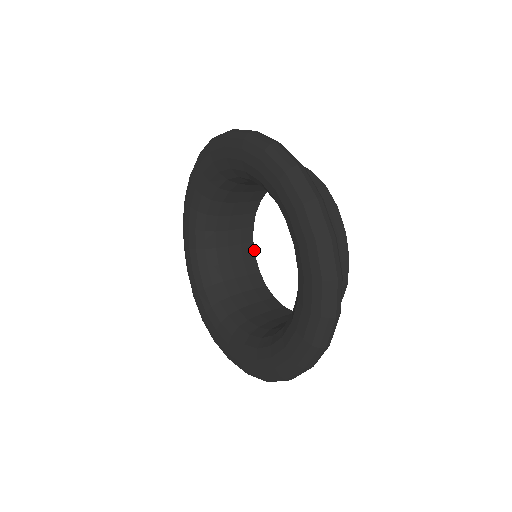
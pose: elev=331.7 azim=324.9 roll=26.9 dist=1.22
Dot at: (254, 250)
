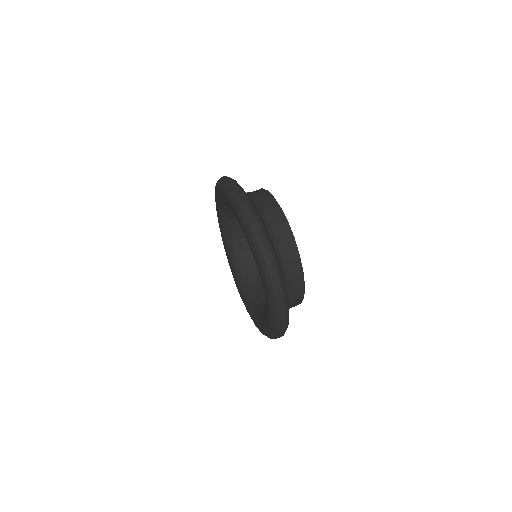
Dot at: occluded
